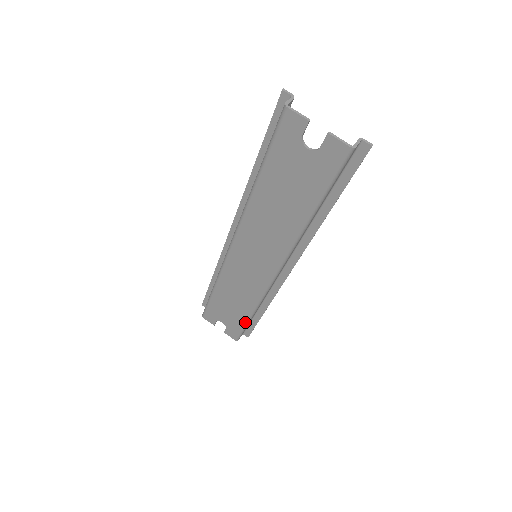
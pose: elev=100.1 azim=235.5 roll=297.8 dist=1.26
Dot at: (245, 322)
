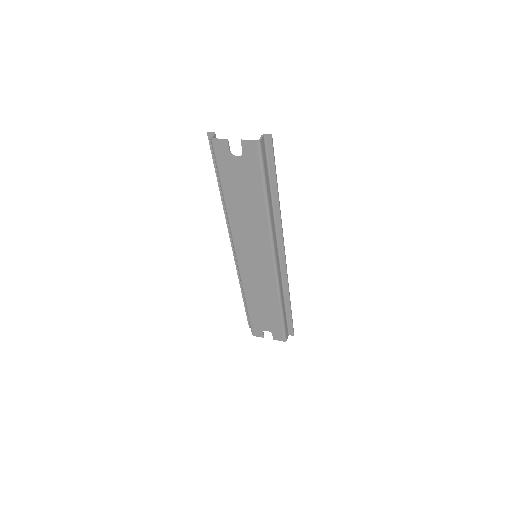
Dot at: (280, 318)
